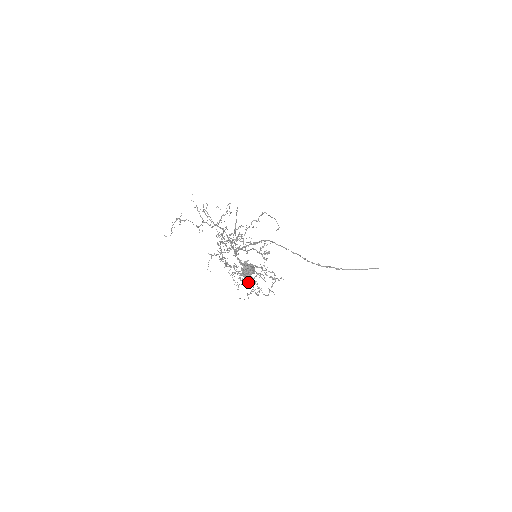
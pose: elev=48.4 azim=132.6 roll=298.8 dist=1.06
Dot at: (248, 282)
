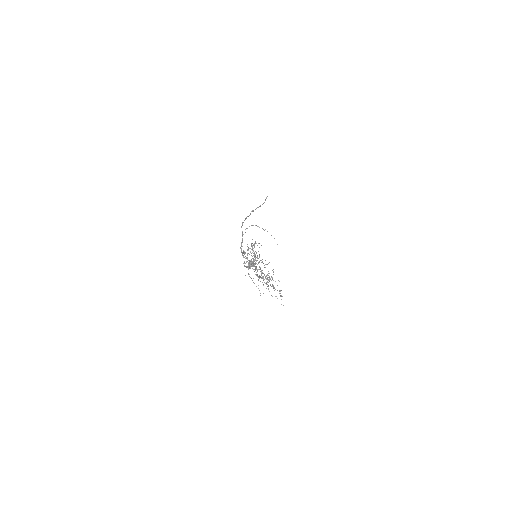
Dot at: (262, 278)
